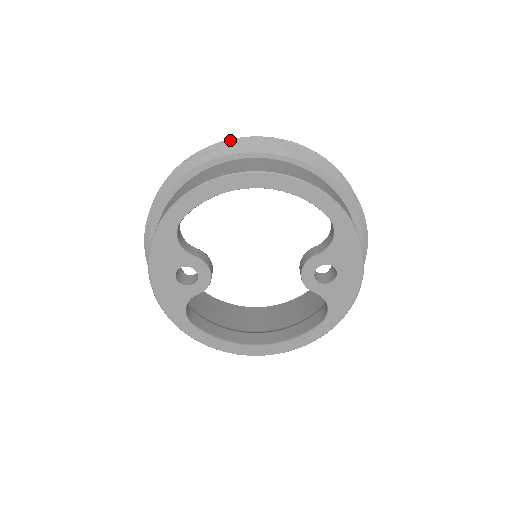
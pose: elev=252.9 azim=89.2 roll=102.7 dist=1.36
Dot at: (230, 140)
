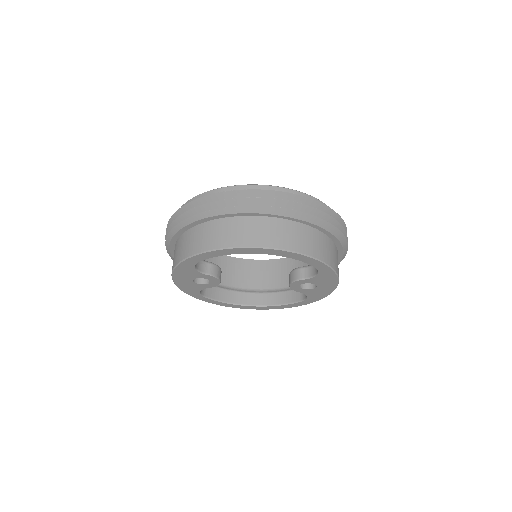
Dot at: (240, 190)
